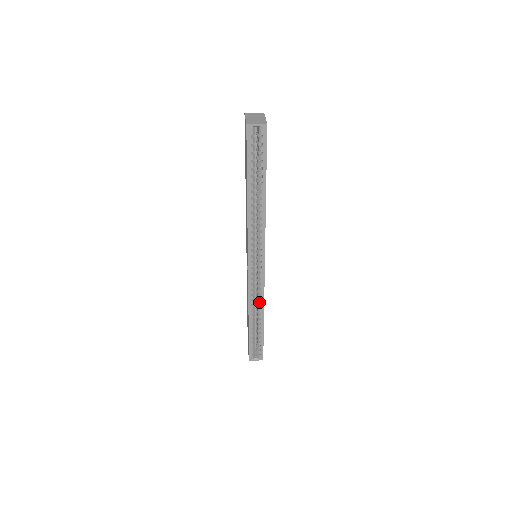
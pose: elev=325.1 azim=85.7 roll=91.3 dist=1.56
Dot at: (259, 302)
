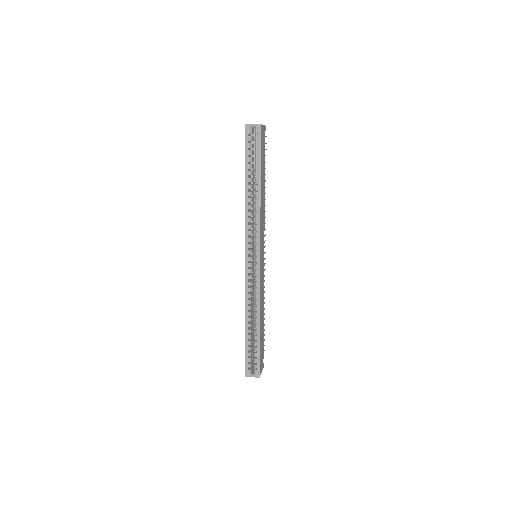
Dot at: (255, 302)
